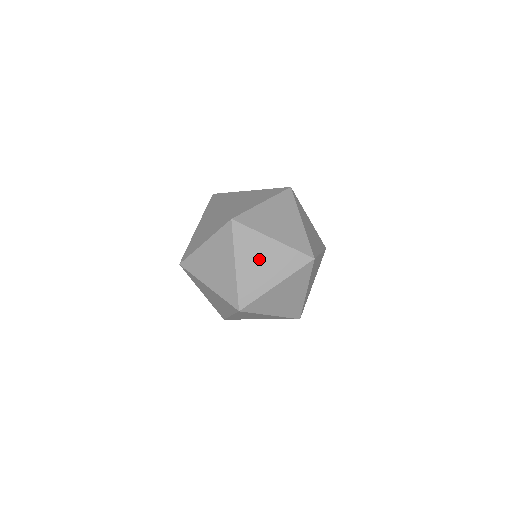
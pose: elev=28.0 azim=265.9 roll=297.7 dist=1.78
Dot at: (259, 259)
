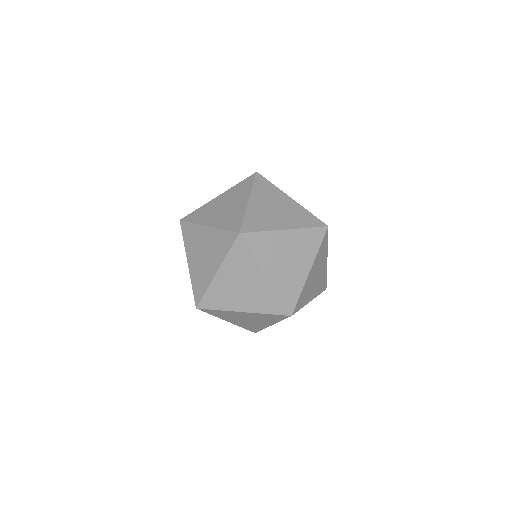
Dot at: (201, 250)
